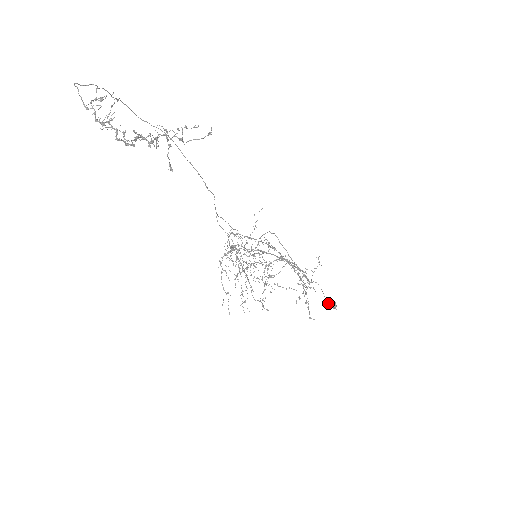
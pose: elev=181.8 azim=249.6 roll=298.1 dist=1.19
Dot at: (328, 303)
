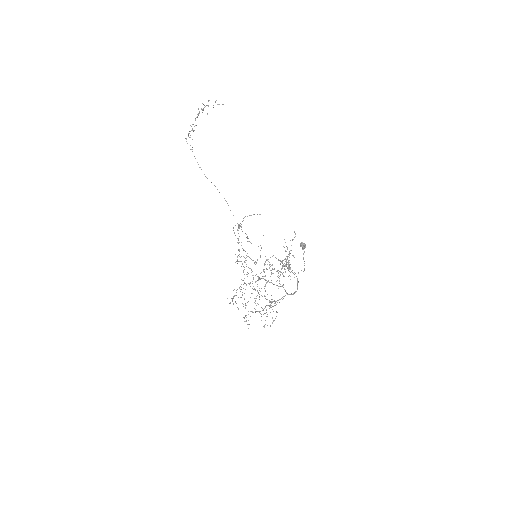
Dot at: (303, 257)
